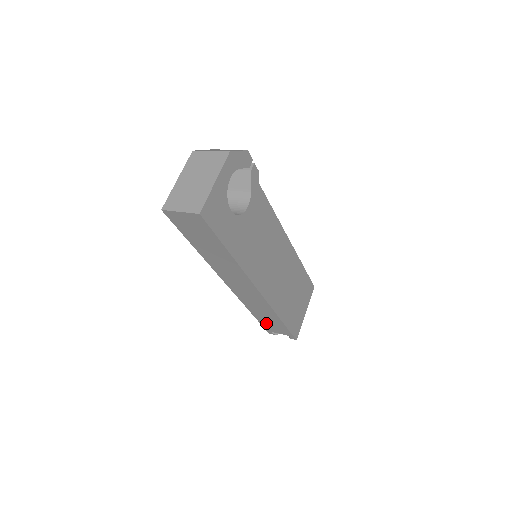
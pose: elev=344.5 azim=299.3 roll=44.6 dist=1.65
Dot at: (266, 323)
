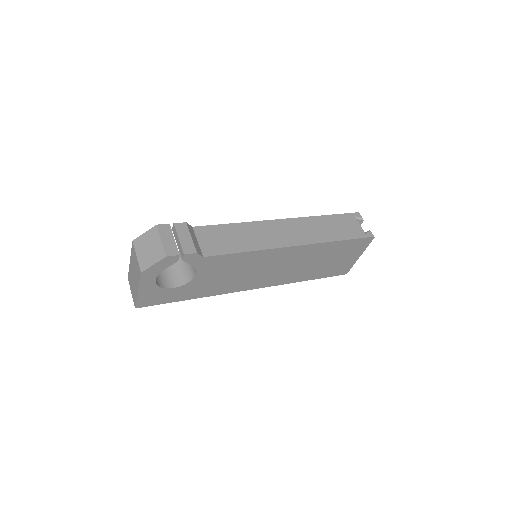
Dot at: occluded
